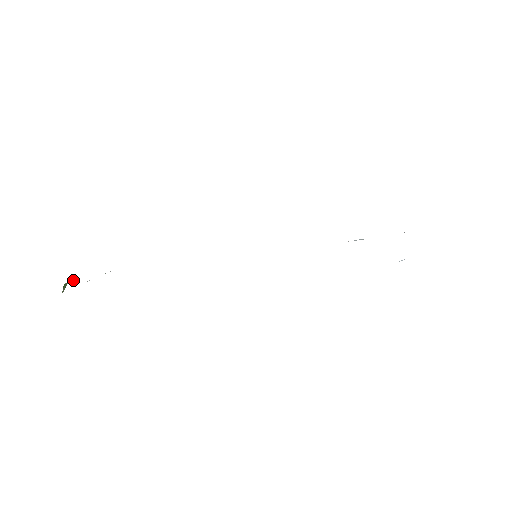
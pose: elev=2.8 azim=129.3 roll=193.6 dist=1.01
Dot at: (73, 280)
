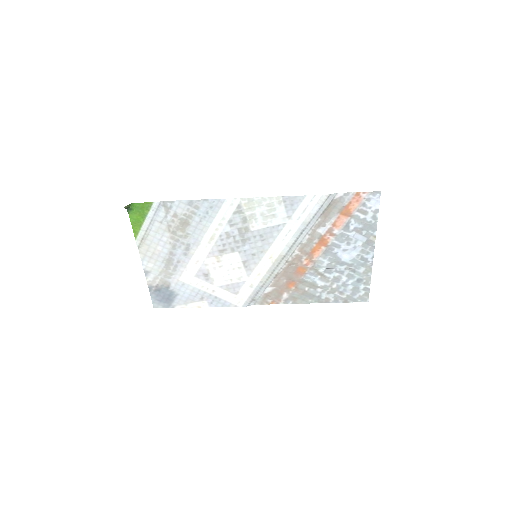
Dot at: (128, 212)
